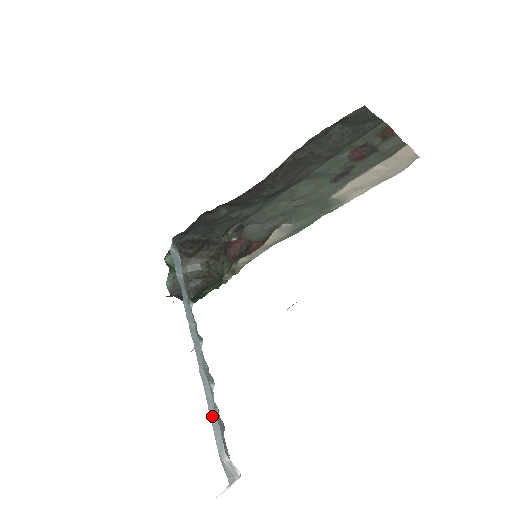
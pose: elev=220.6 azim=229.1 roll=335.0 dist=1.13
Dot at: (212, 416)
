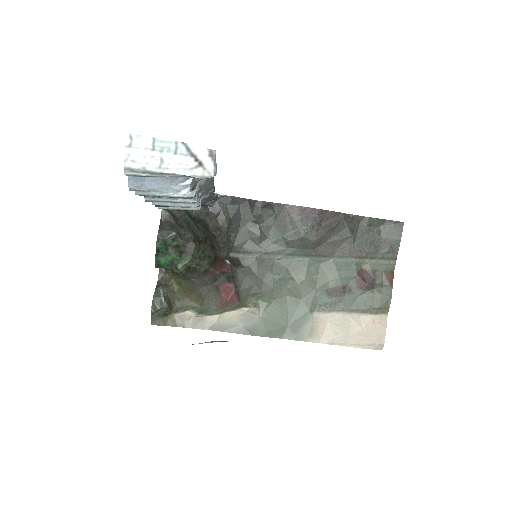
Dot at: occluded
